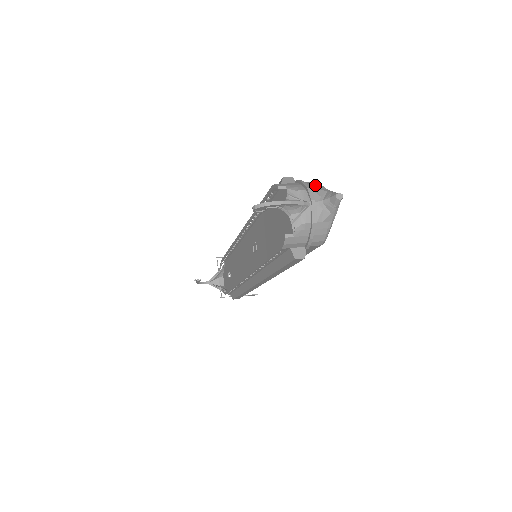
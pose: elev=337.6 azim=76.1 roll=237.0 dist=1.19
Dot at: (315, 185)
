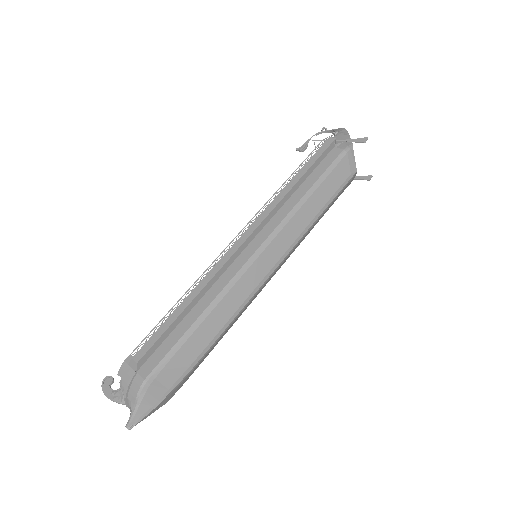
Dot at: (133, 395)
